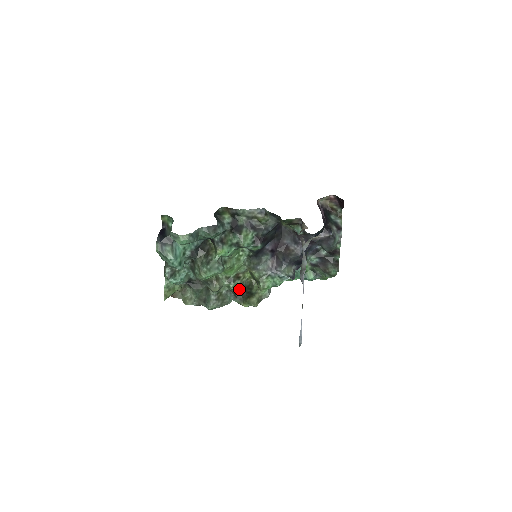
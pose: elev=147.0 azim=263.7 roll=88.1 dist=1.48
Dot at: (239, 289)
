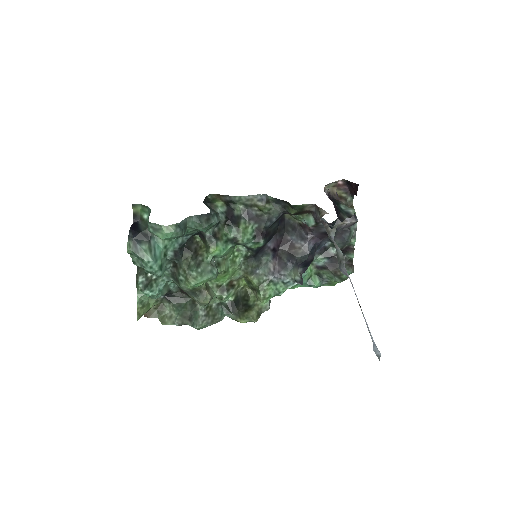
Dot at: (233, 301)
